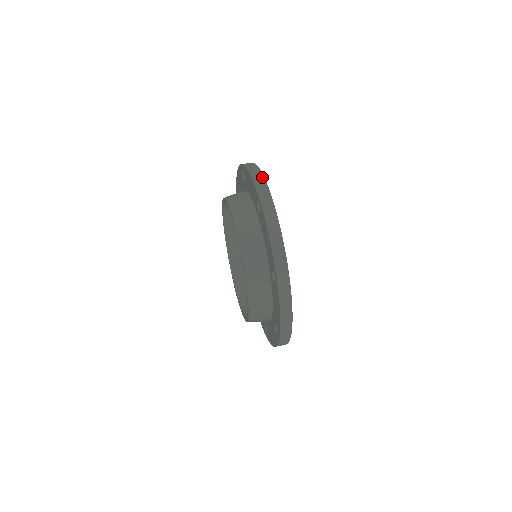
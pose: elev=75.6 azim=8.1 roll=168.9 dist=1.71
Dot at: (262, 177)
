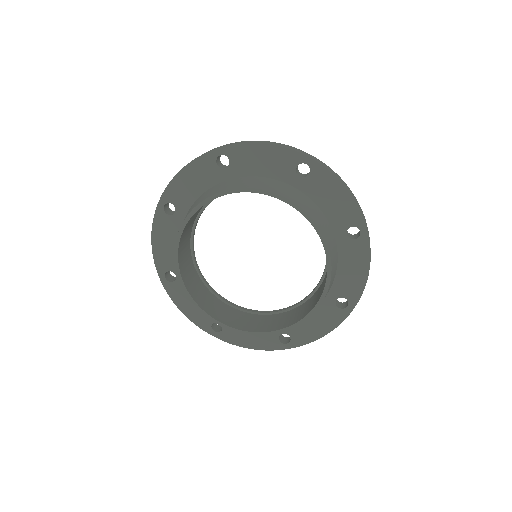
Dot at: occluded
